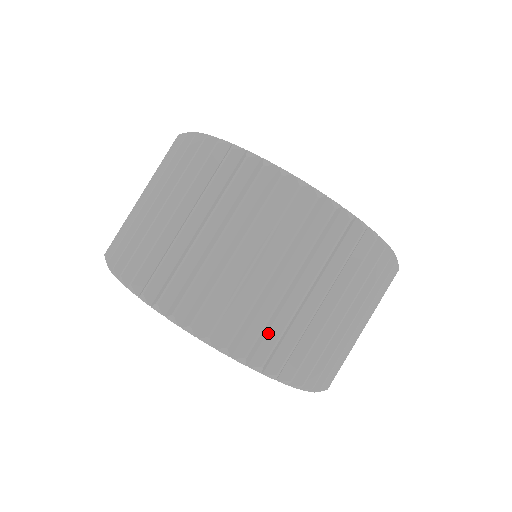
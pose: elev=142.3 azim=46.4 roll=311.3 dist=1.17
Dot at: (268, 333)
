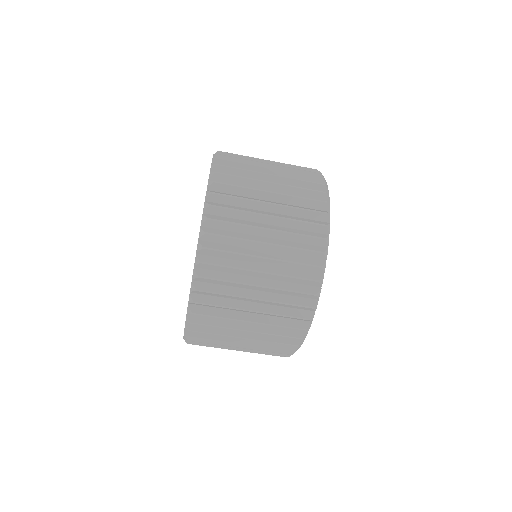
Dot at: occluded
